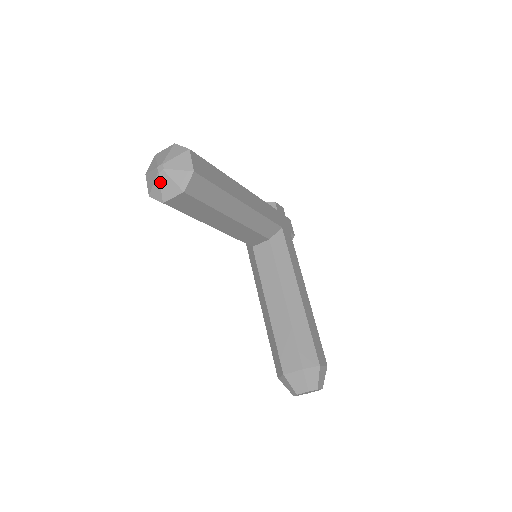
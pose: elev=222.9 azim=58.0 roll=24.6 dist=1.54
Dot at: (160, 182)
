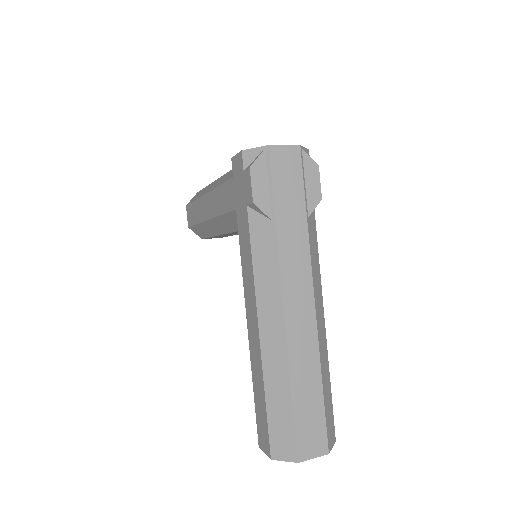
Dot at: occluded
